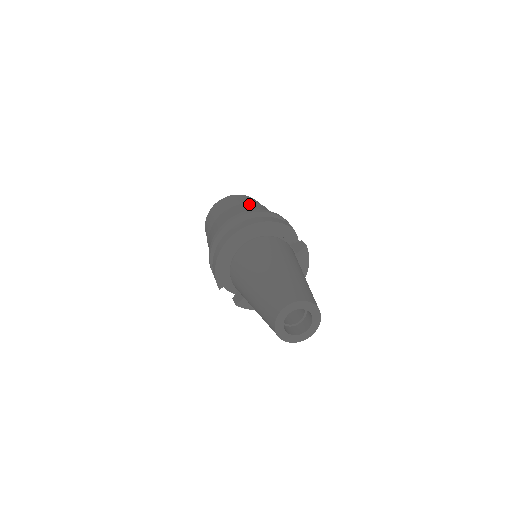
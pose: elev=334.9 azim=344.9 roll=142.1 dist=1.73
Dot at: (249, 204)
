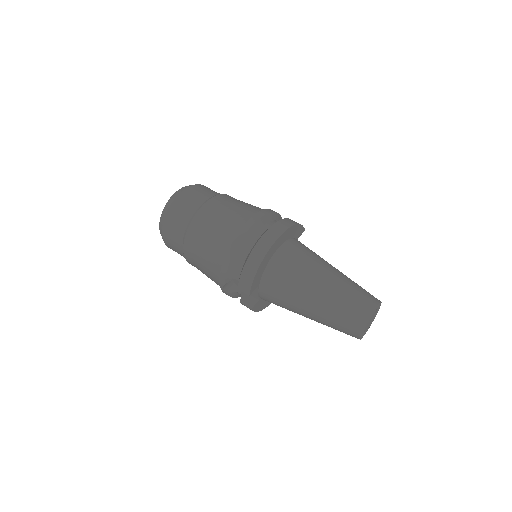
Dot at: occluded
